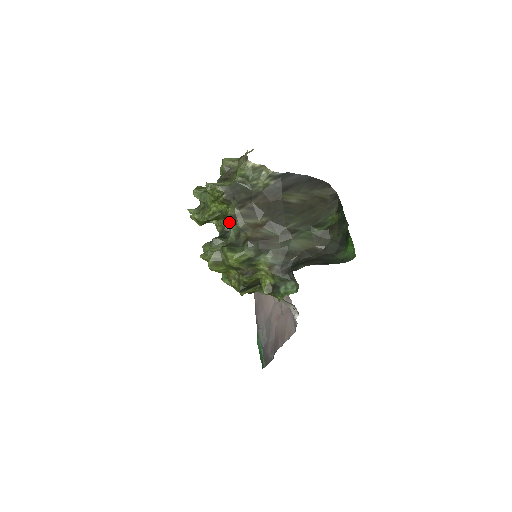
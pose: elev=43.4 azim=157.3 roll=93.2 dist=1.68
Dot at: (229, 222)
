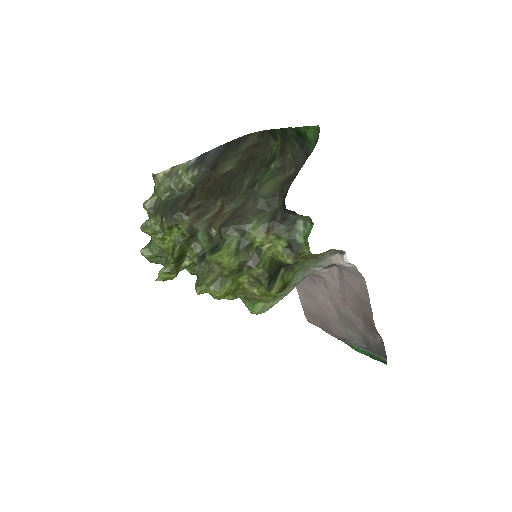
Dot at: (196, 244)
